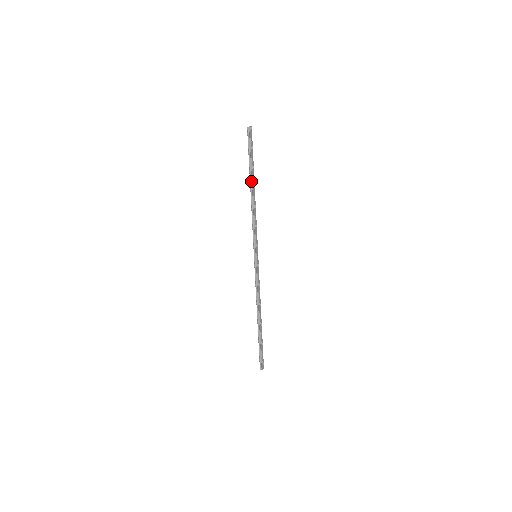
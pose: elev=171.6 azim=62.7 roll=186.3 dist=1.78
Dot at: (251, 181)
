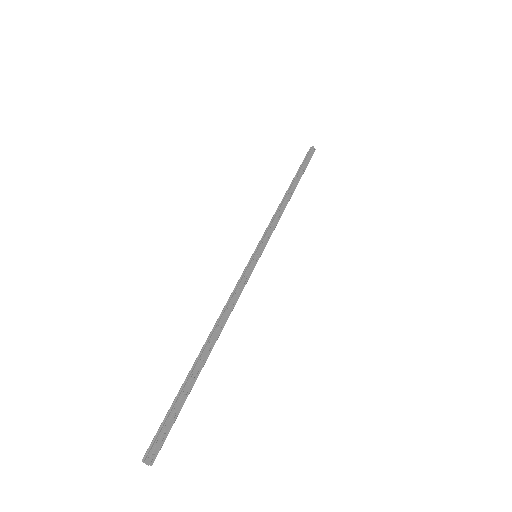
Dot at: (292, 184)
